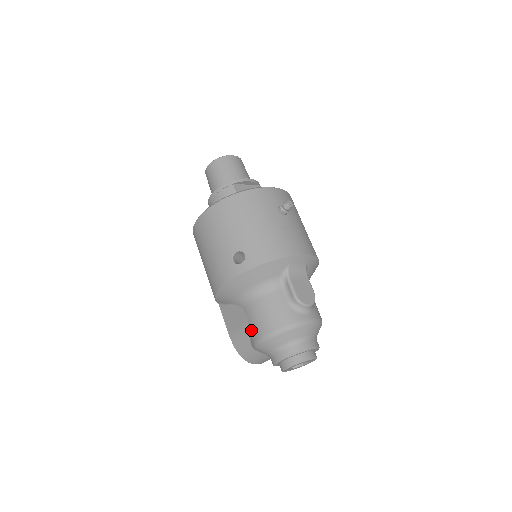
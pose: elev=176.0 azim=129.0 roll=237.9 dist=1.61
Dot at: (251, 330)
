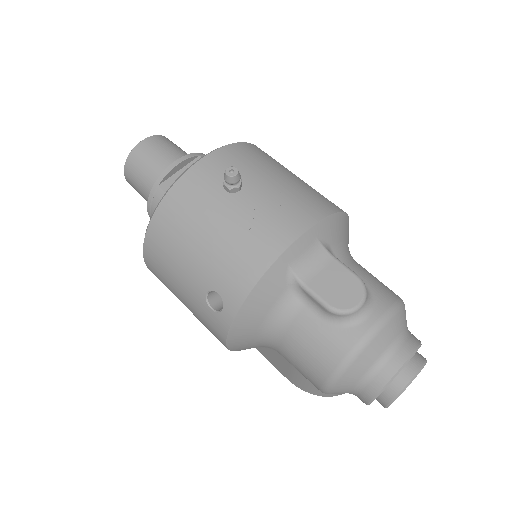
Dot at: occluded
